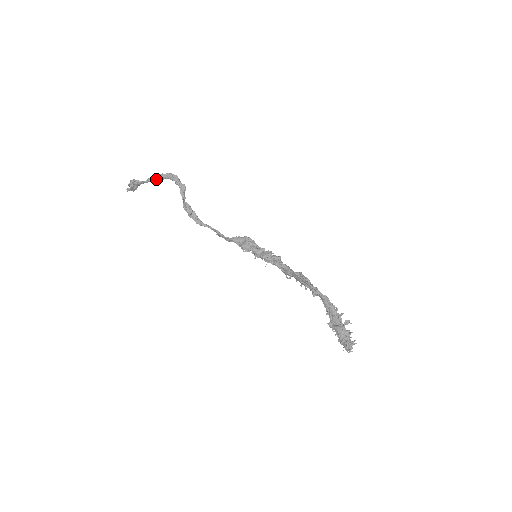
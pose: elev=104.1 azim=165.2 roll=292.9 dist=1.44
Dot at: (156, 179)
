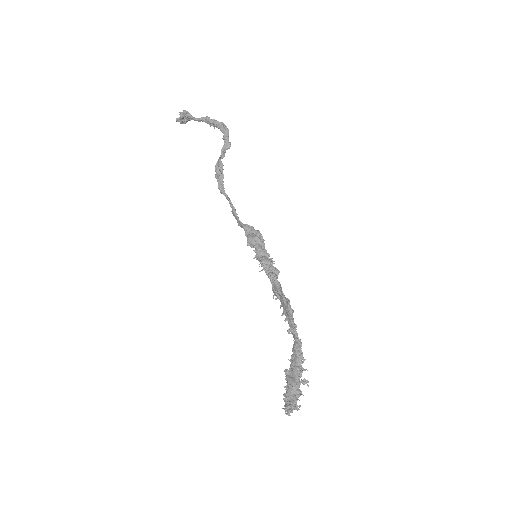
Dot at: (207, 122)
